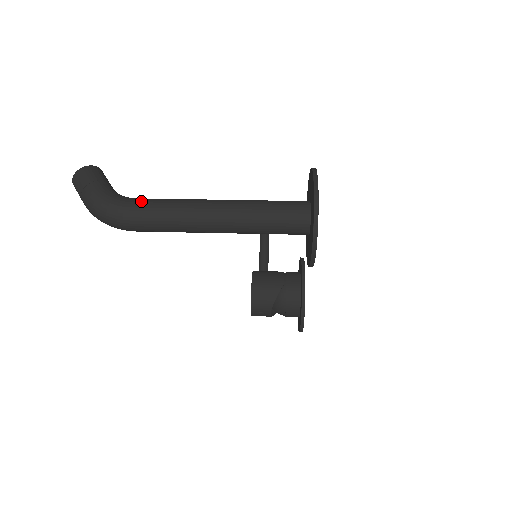
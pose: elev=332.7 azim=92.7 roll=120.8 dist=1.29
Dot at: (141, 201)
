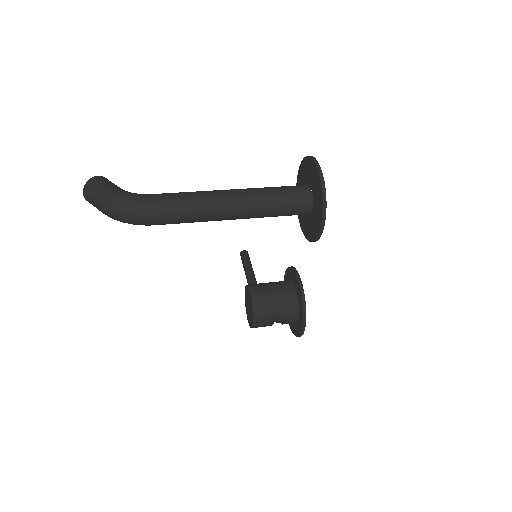
Dot at: (159, 194)
